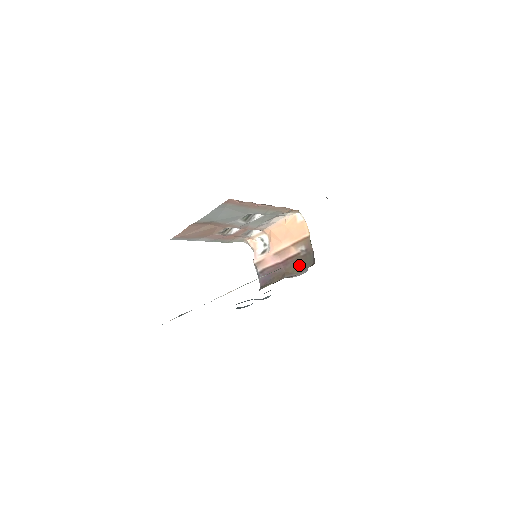
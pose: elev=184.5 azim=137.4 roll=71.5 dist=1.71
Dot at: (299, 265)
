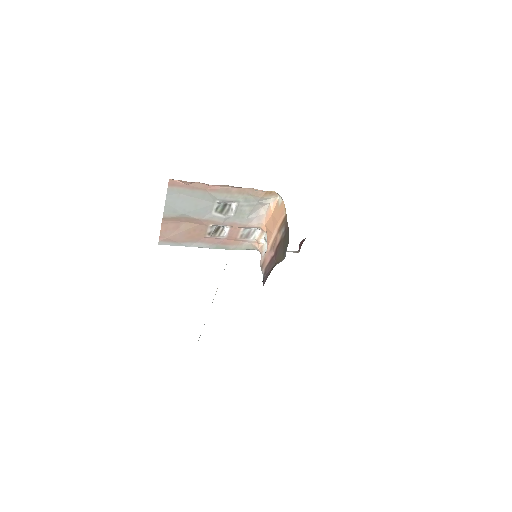
Dot at: (282, 249)
